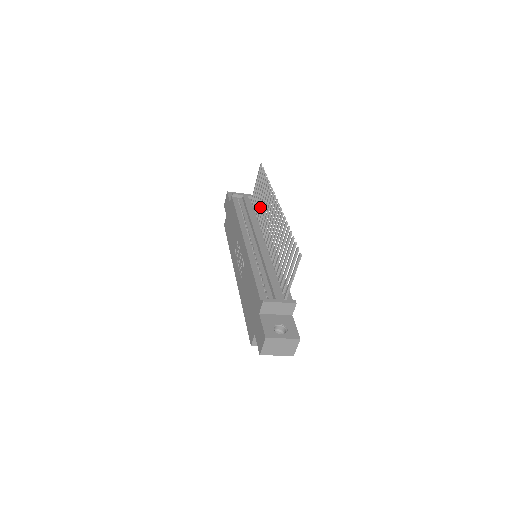
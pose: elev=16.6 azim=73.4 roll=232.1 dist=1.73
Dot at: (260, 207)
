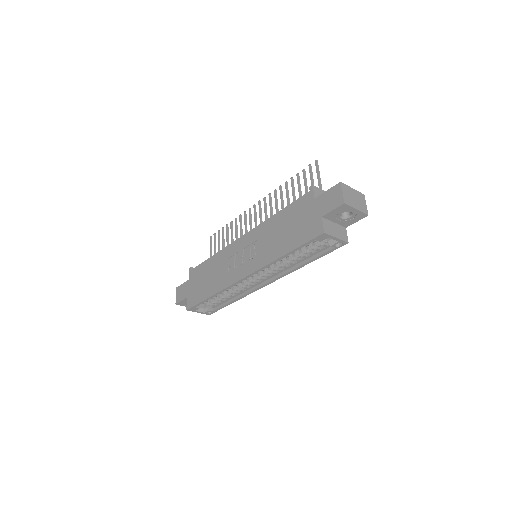
Dot at: occluded
